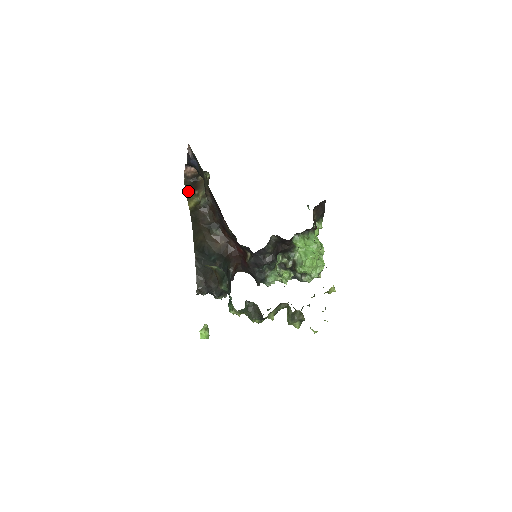
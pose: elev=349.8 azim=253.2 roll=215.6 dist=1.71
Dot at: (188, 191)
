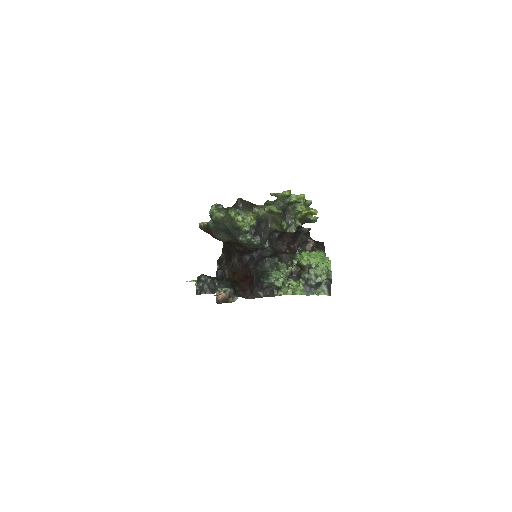
Dot at: (215, 295)
